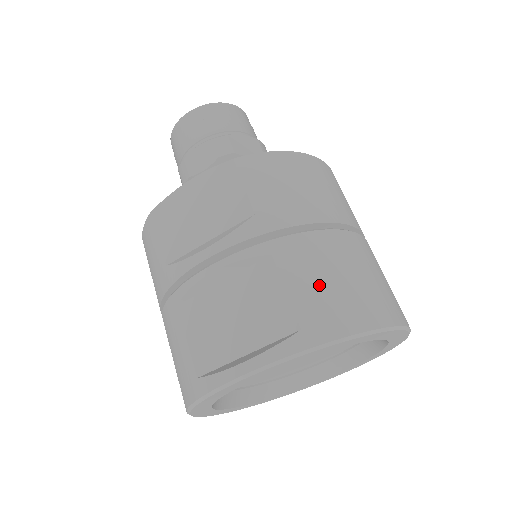
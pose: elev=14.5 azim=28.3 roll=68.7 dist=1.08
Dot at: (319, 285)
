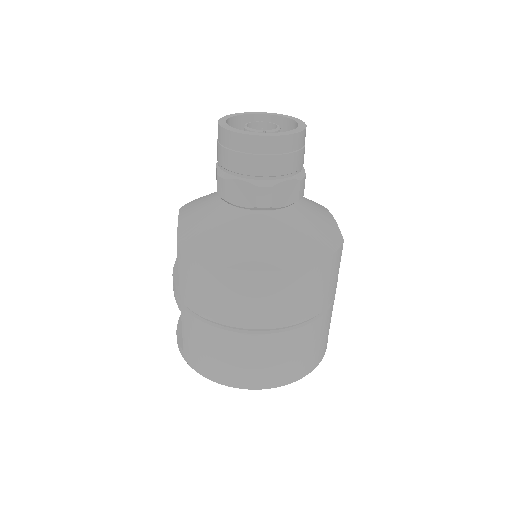
Dot at: (193, 345)
